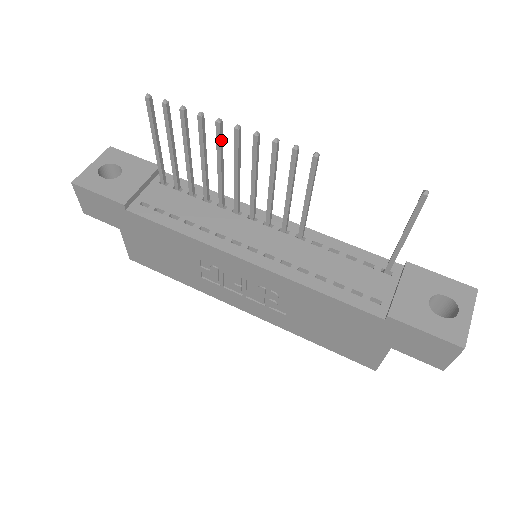
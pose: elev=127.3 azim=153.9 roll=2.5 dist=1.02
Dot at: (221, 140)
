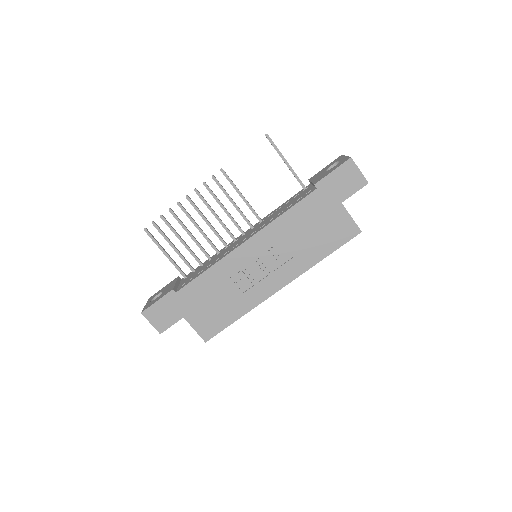
Dot at: (187, 212)
